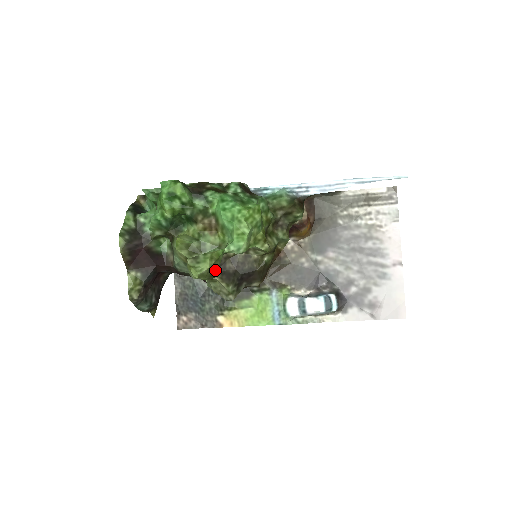
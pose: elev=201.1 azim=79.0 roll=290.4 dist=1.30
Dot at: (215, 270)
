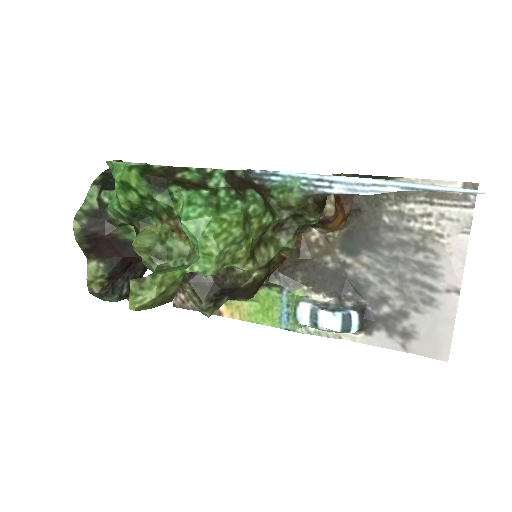
Dot at: (170, 295)
